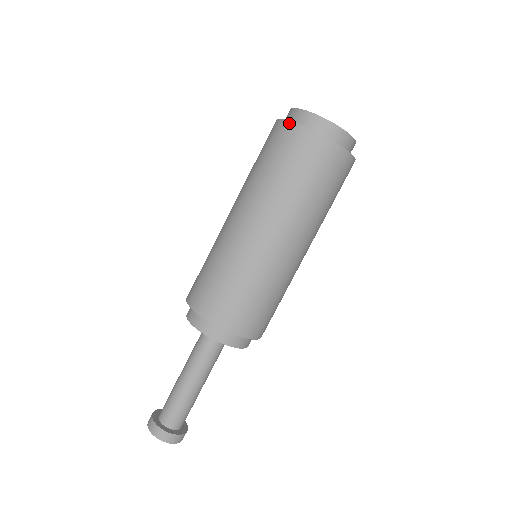
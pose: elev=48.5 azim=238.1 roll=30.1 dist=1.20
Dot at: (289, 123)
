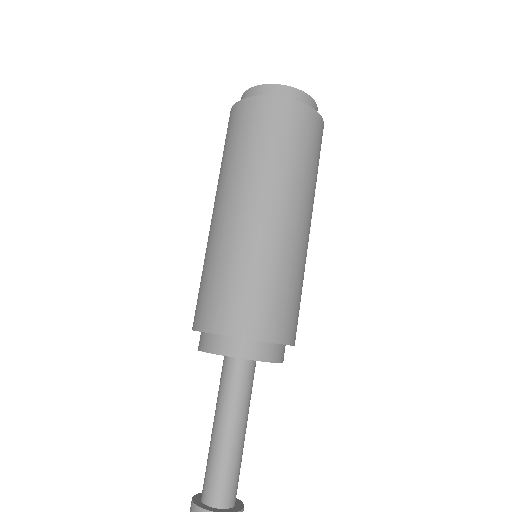
Dot at: (282, 99)
